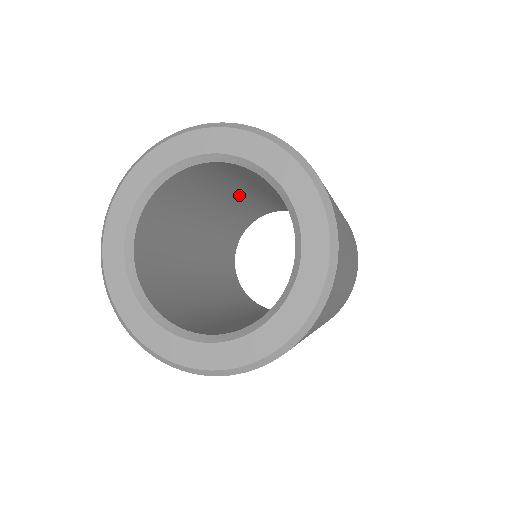
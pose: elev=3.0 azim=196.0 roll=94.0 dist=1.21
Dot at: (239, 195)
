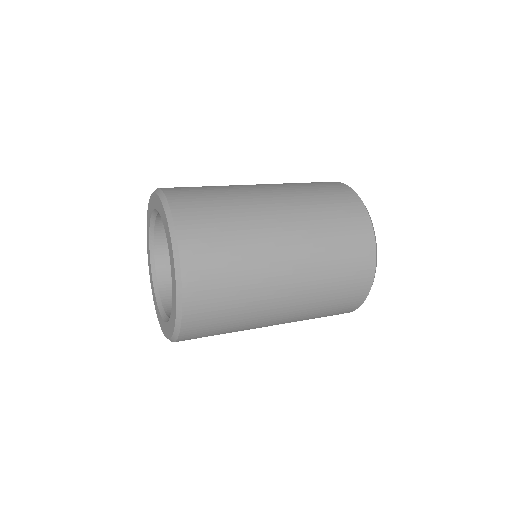
Dot at: occluded
